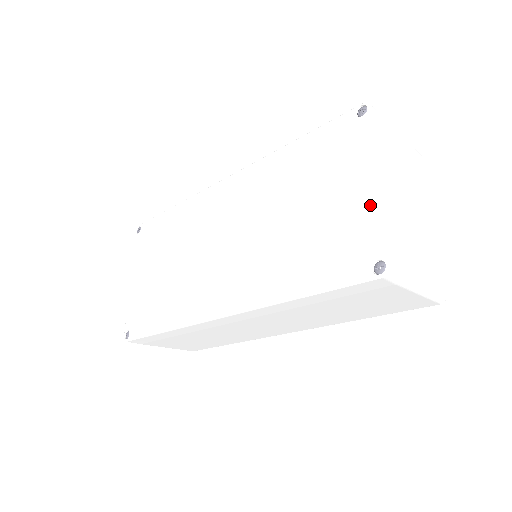
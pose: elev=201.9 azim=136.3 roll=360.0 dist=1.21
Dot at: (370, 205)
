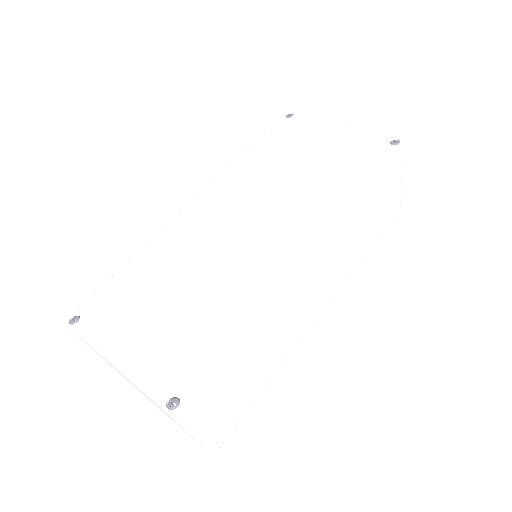
Dot at: (352, 132)
